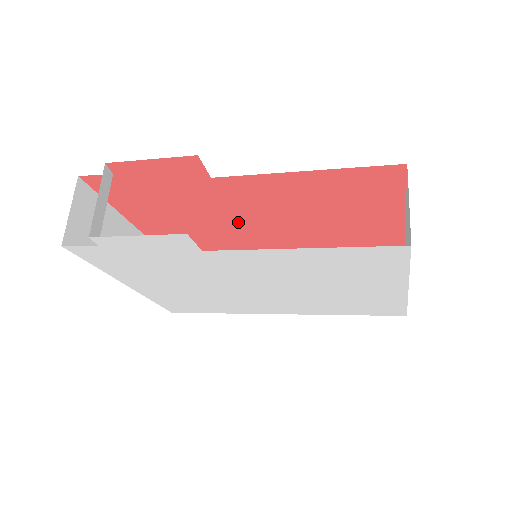
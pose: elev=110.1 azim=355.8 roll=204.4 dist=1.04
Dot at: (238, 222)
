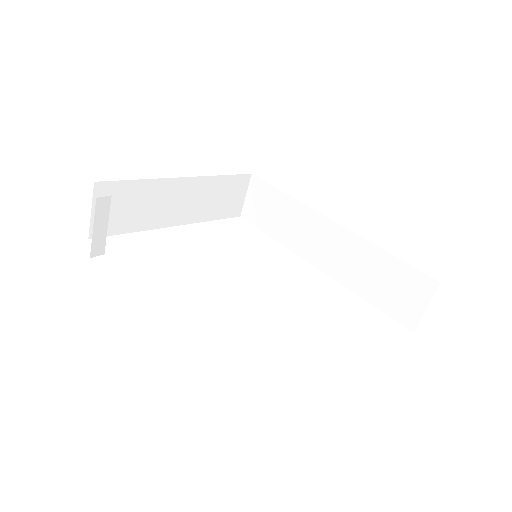
Dot at: occluded
